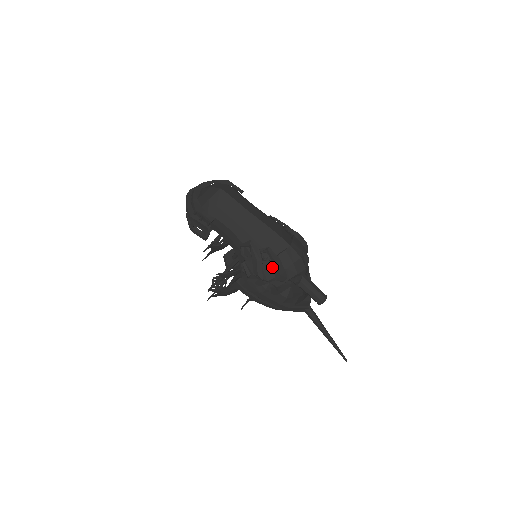
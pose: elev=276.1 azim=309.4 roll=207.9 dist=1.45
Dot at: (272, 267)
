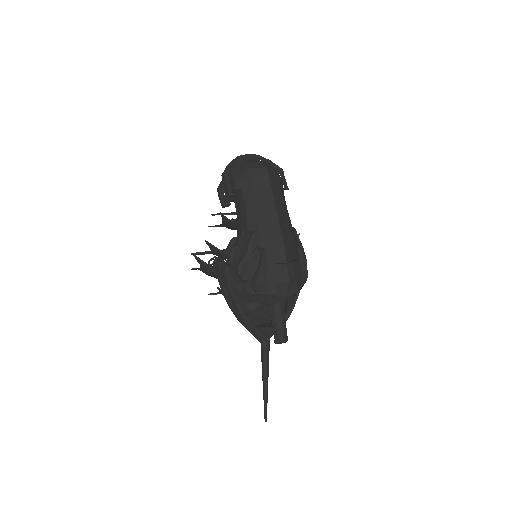
Dot at: (255, 269)
